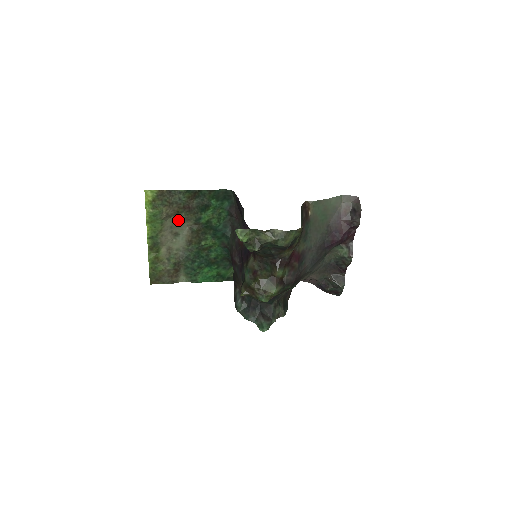
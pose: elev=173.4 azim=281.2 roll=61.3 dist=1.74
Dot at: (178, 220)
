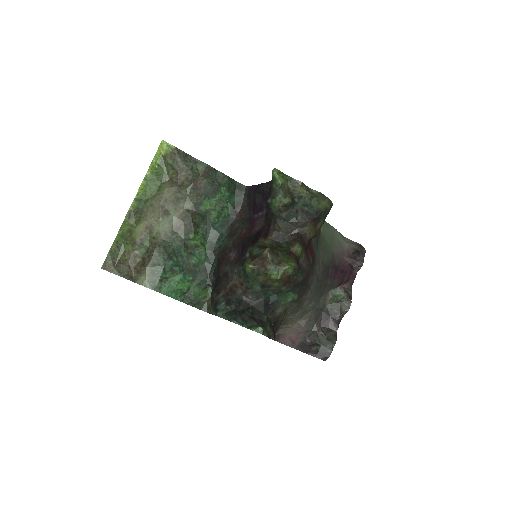
Dot at: (177, 195)
